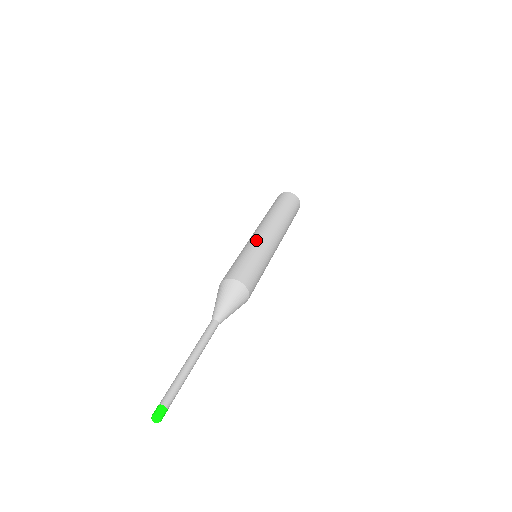
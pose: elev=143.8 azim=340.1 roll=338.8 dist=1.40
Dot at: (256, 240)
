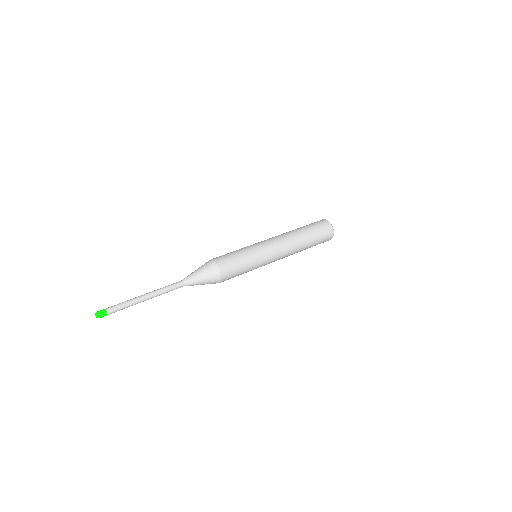
Dot at: (261, 245)
